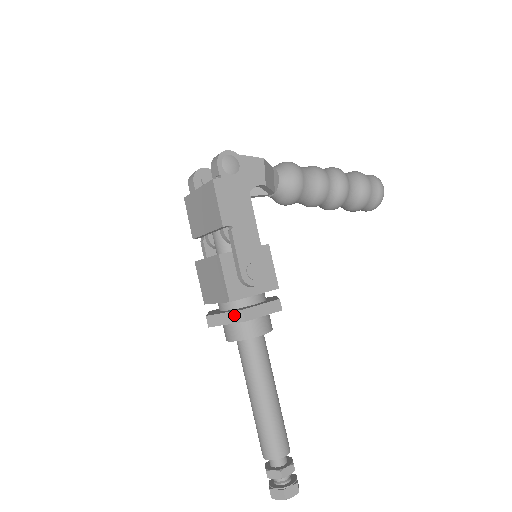
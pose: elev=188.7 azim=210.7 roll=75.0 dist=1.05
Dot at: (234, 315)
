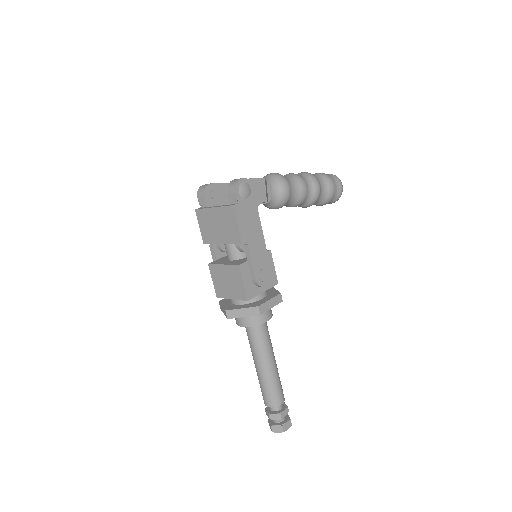
Dot at: (251, 310)
